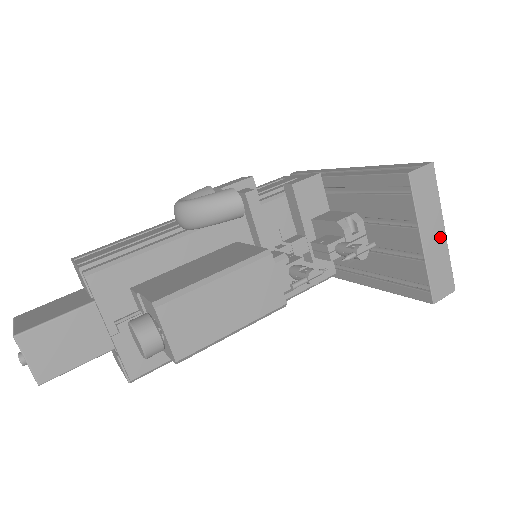
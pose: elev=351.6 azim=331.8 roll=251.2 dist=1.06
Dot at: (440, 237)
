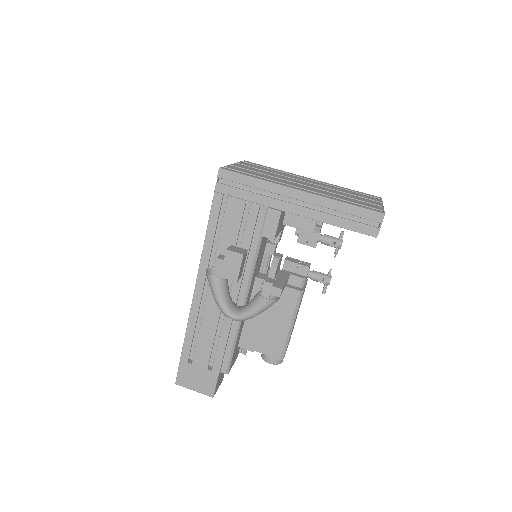
Dot at: occluded
